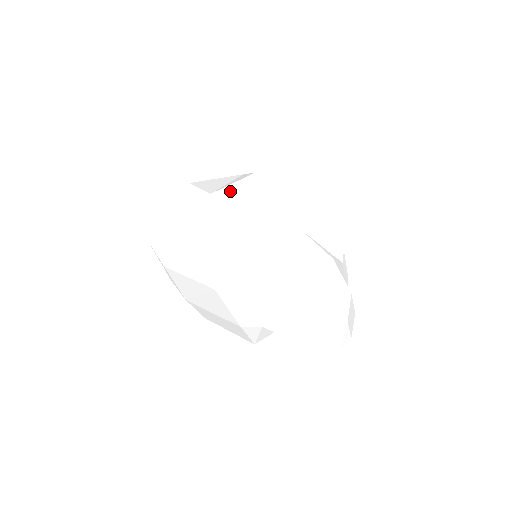
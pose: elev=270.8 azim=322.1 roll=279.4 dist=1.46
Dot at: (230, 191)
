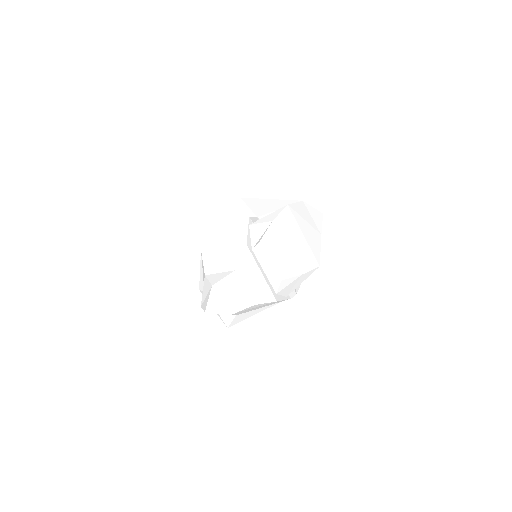
Dot at: (257, 201)
